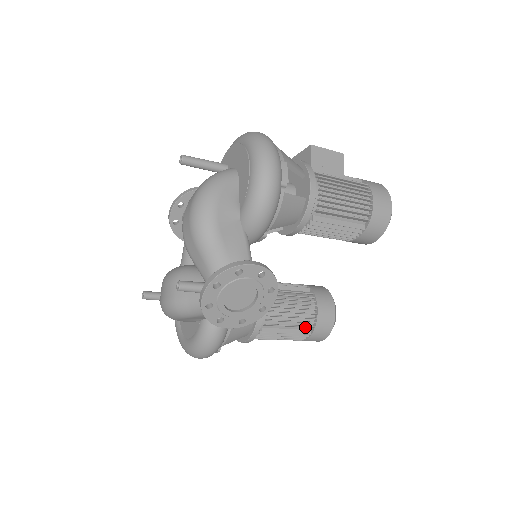
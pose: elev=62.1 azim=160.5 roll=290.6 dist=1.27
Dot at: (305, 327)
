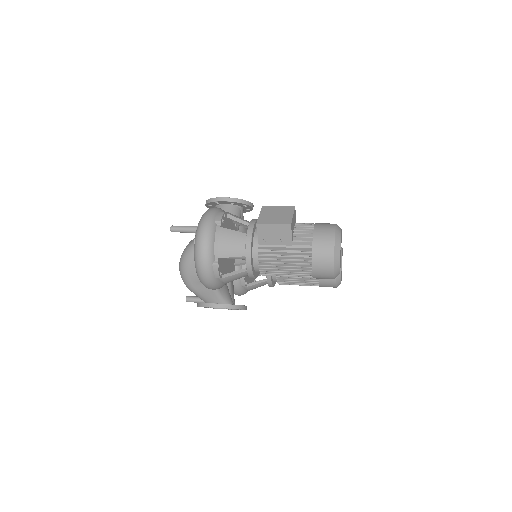
Dot at: occluded
